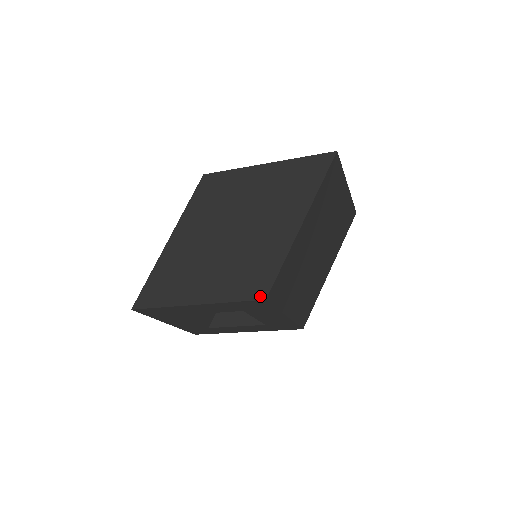
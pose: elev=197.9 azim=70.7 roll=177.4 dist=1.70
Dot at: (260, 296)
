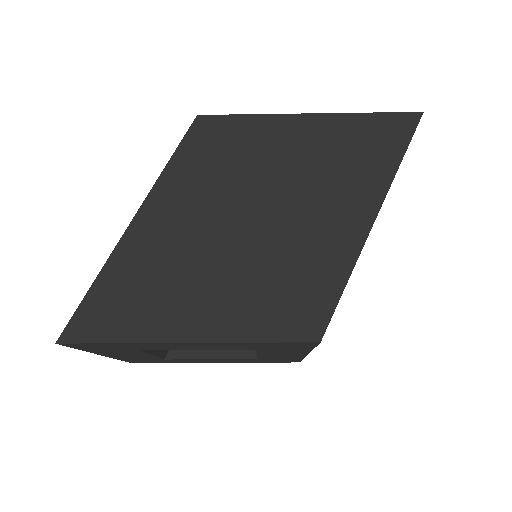
Dot at: (310, 335)
